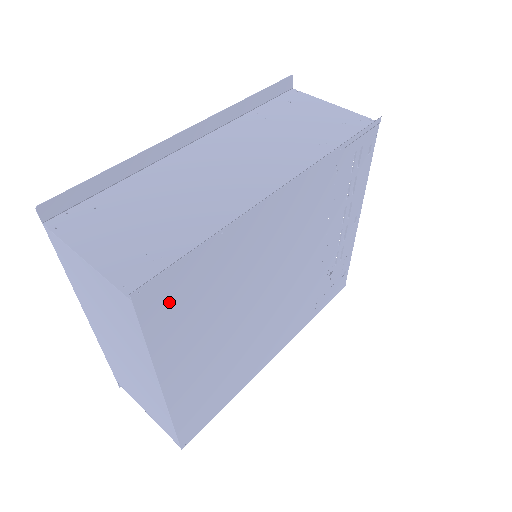
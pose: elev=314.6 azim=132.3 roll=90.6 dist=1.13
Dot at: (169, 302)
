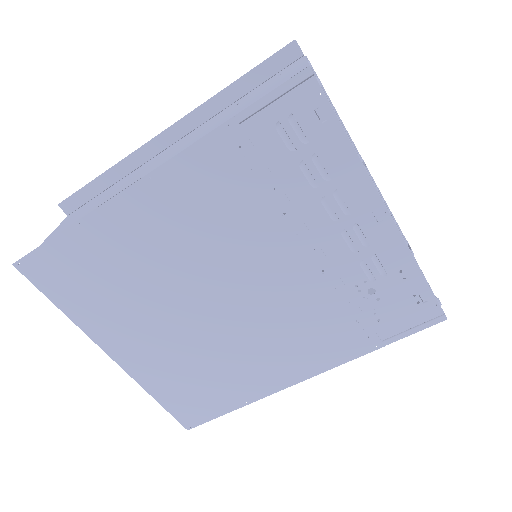
Dot at: (59, 277)
